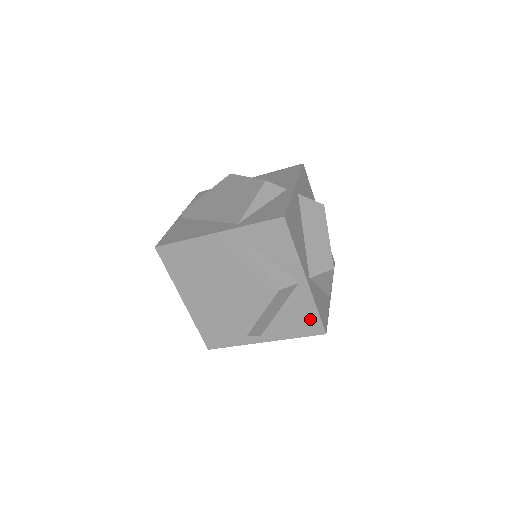
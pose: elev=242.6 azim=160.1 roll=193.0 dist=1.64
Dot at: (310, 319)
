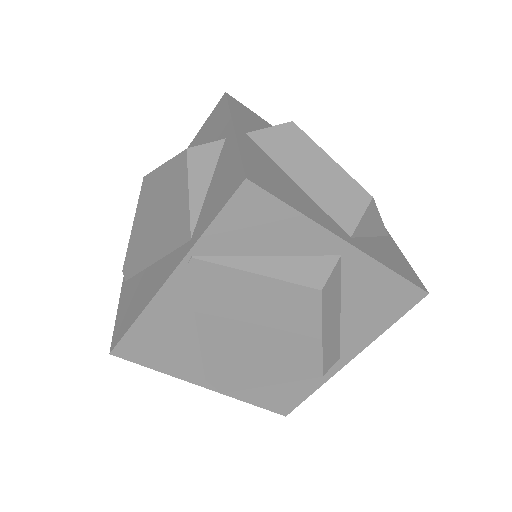
Dot at: (392, 291)
